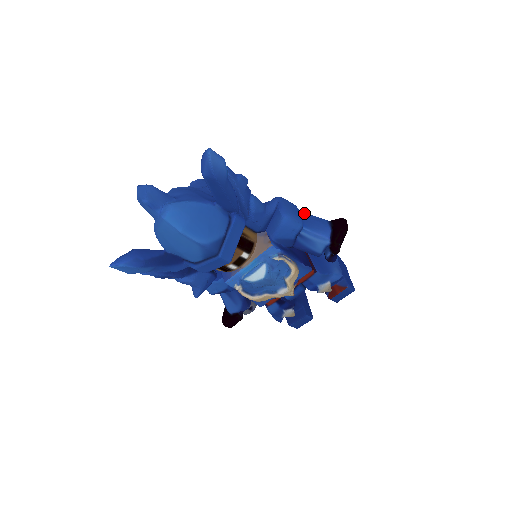
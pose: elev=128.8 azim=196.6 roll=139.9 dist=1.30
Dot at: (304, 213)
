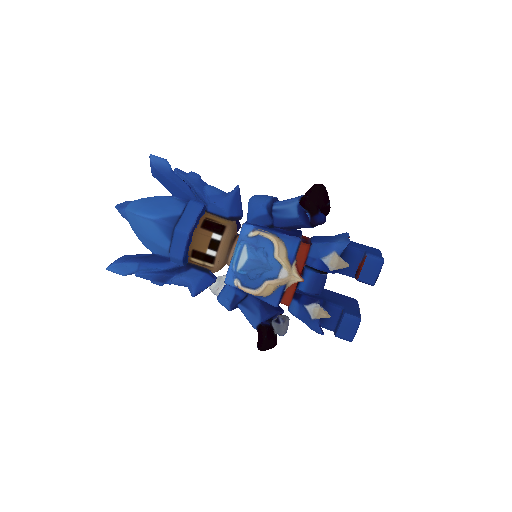
Dot at: occluded
